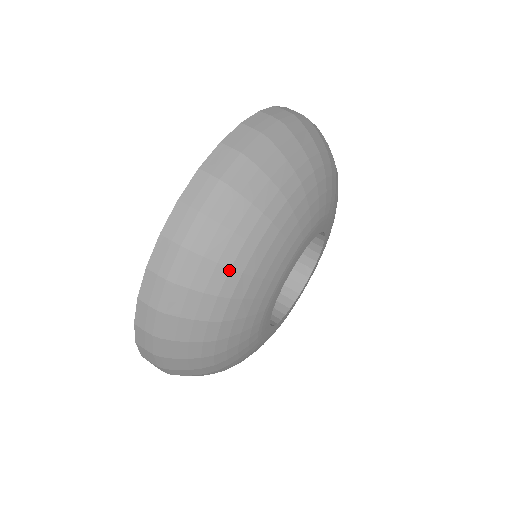
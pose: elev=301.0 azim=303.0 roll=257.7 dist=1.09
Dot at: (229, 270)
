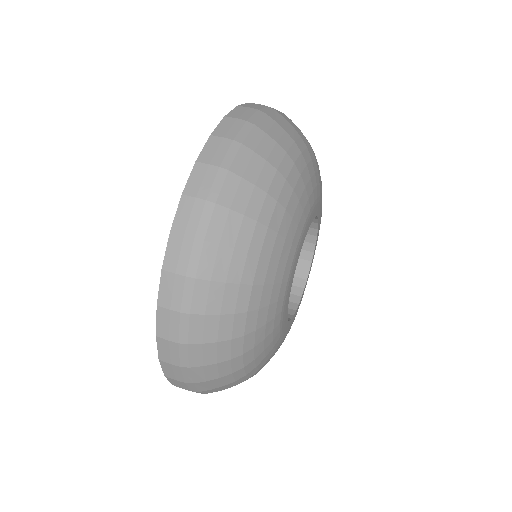
Dot at: (276, 171)
